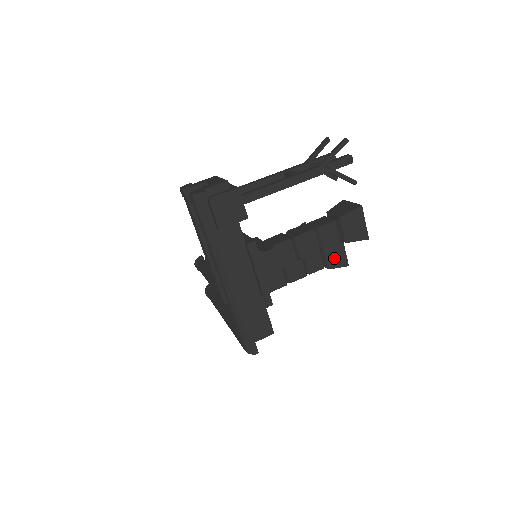
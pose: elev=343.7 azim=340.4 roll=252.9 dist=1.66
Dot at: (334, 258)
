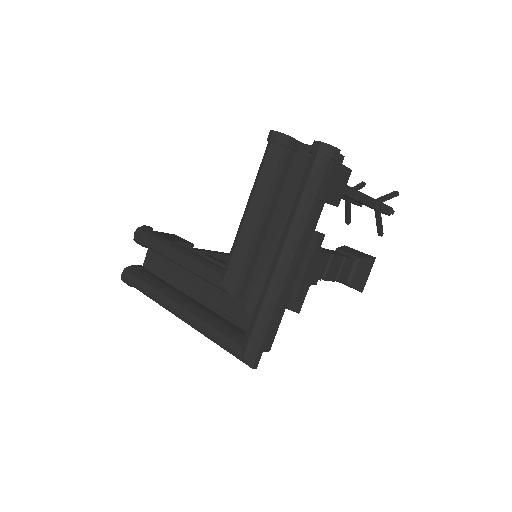
Dot at: occluded
